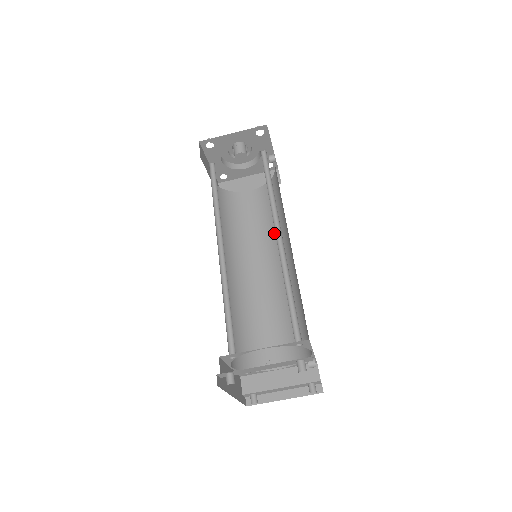
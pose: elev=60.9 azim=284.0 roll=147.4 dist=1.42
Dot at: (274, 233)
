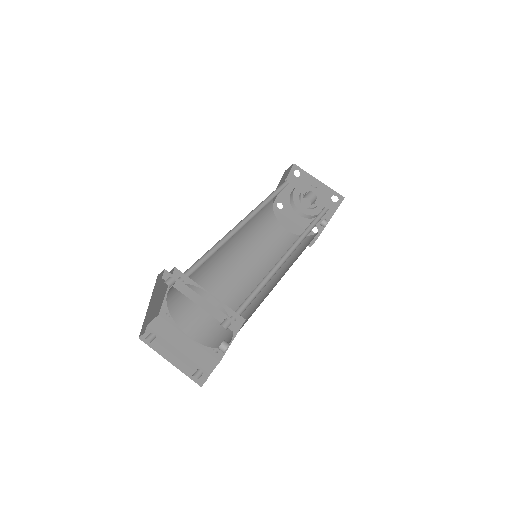
Dot at: occluded
